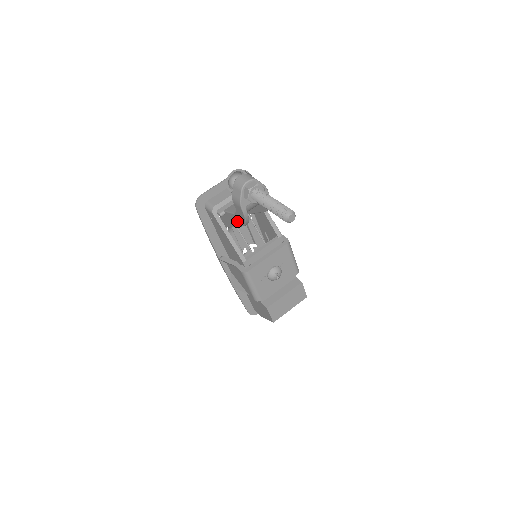
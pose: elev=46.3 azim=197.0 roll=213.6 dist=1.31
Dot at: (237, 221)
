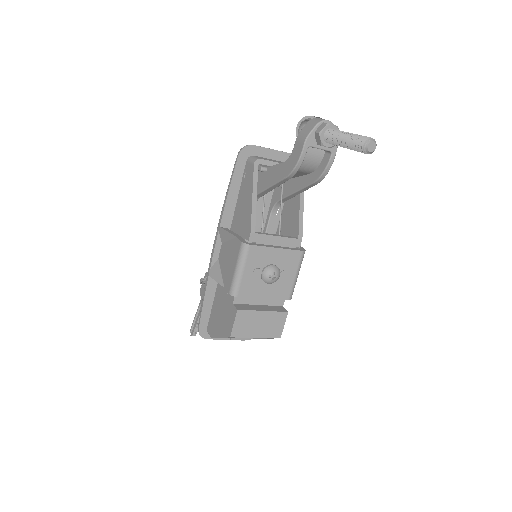
Dot at: (280, 173)
